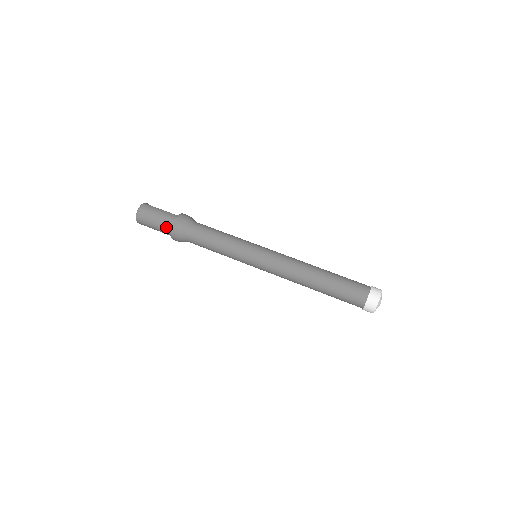
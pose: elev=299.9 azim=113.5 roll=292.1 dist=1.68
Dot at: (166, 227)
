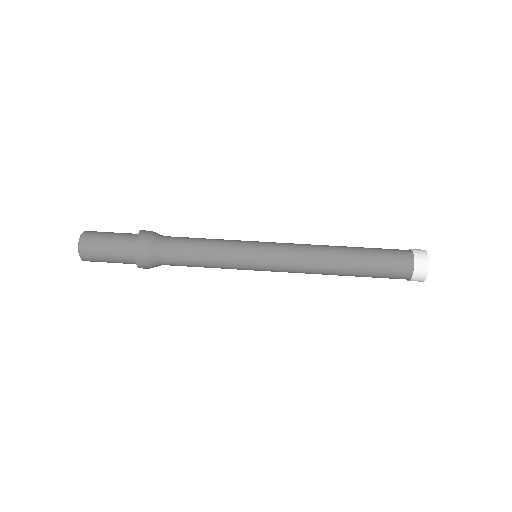
Dot at: (126, 244)
